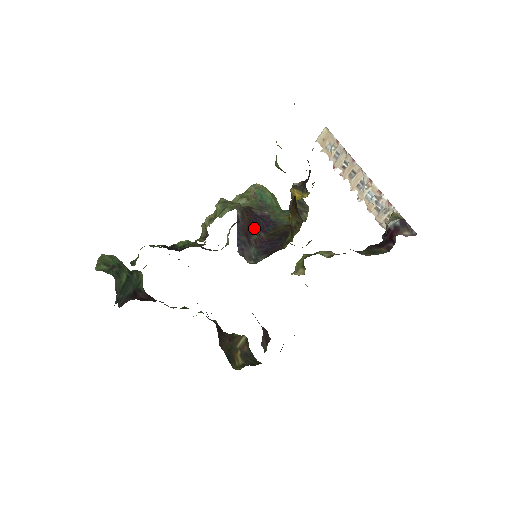
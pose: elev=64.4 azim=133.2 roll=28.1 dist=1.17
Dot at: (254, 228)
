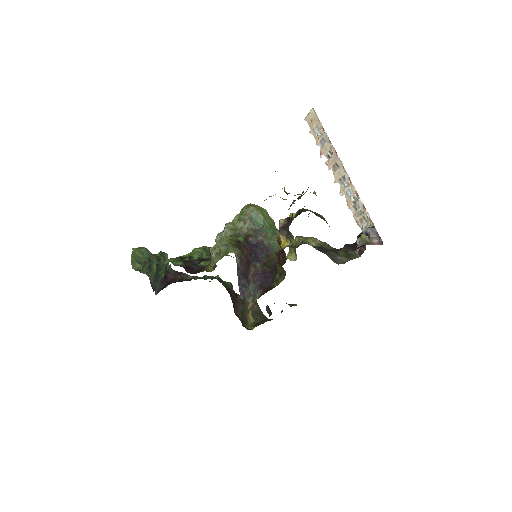
Dot at: (251, 261)
